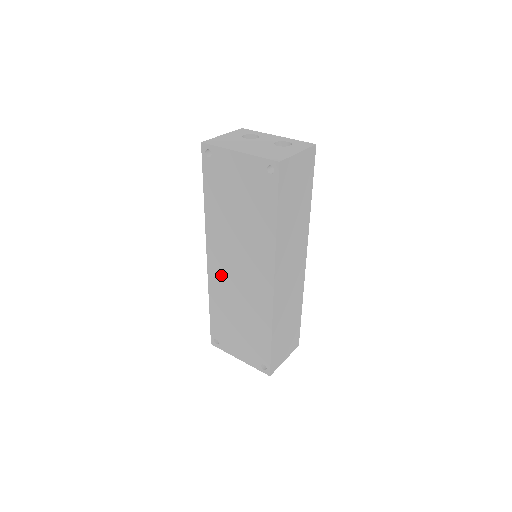
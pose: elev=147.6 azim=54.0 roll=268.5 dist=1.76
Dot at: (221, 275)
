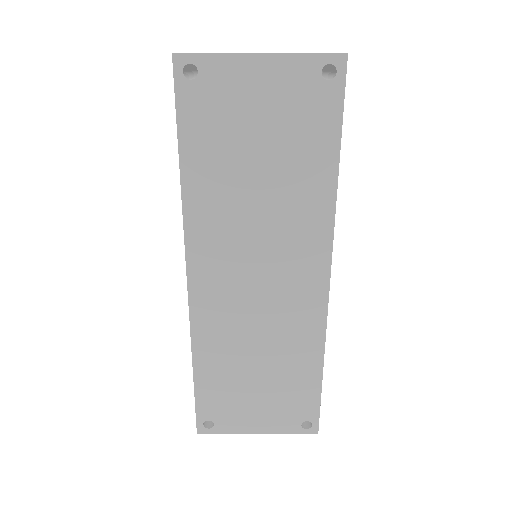
Dot at: (220, 301)
